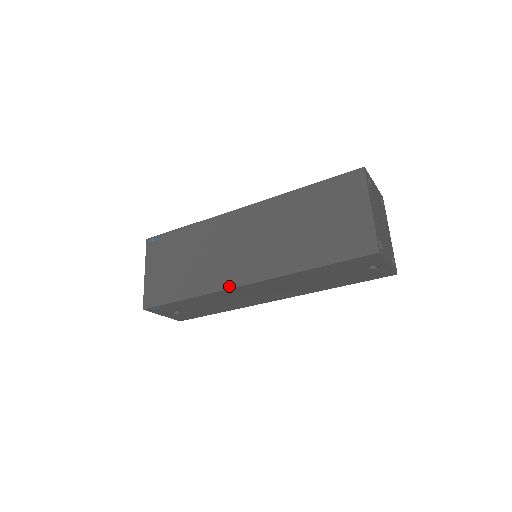
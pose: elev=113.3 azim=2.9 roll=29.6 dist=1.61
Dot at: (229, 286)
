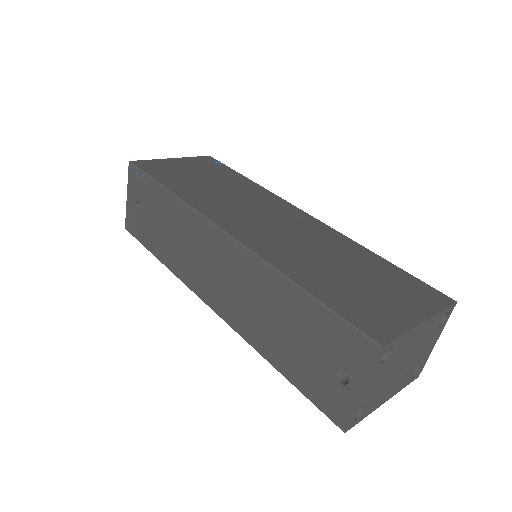
Dot at: (210, 217)
